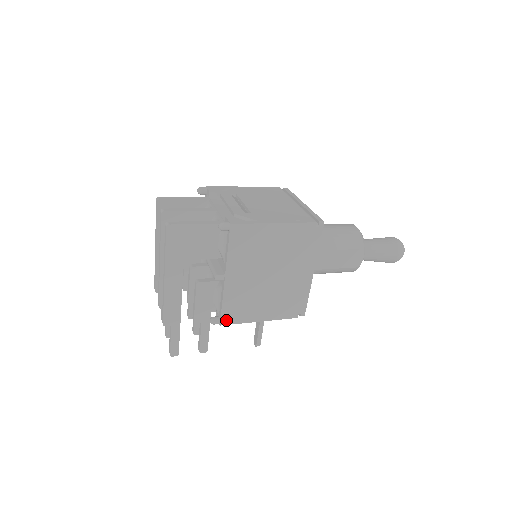
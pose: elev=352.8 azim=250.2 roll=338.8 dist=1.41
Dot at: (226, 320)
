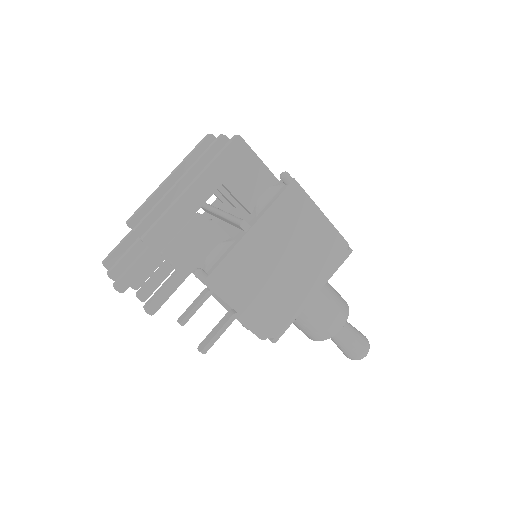
Dot at: (212, 281)
